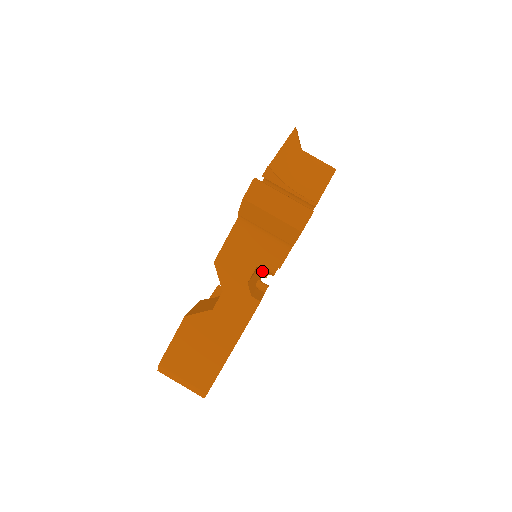
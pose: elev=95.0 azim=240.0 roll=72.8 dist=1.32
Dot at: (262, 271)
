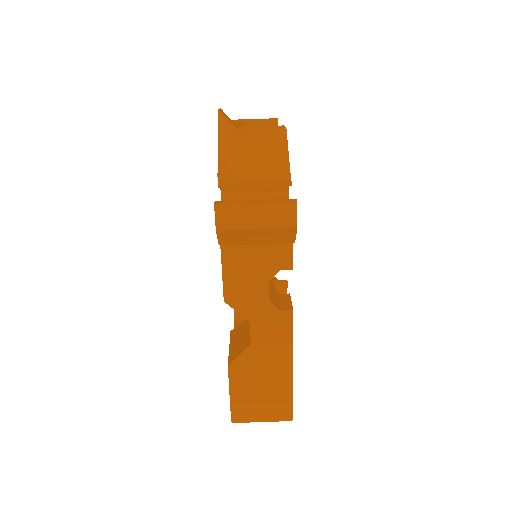
Dot at: occluded
